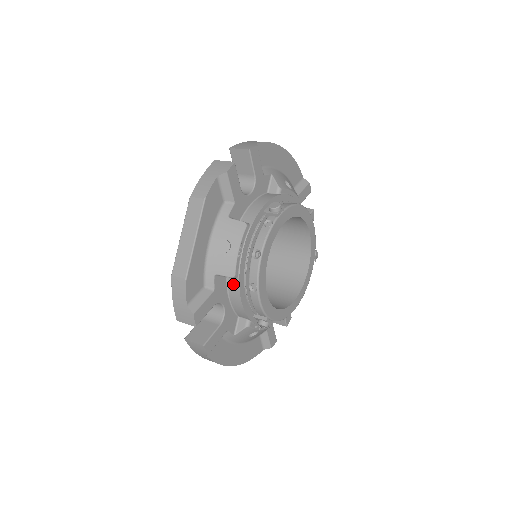
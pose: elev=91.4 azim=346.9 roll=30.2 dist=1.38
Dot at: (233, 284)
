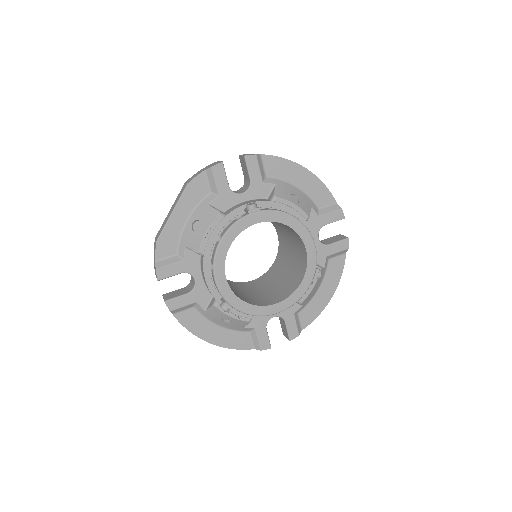
Dot at: (202, 261)
